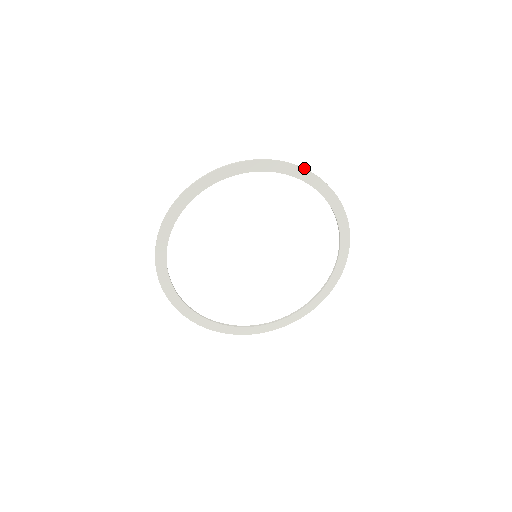
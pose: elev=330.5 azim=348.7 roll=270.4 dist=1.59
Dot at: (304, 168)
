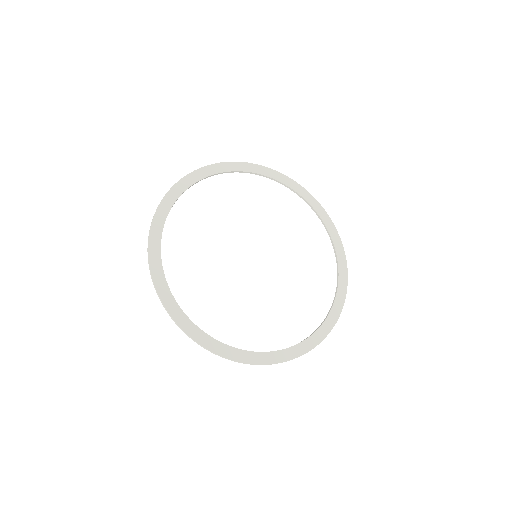
Dot at: (288, 178)
